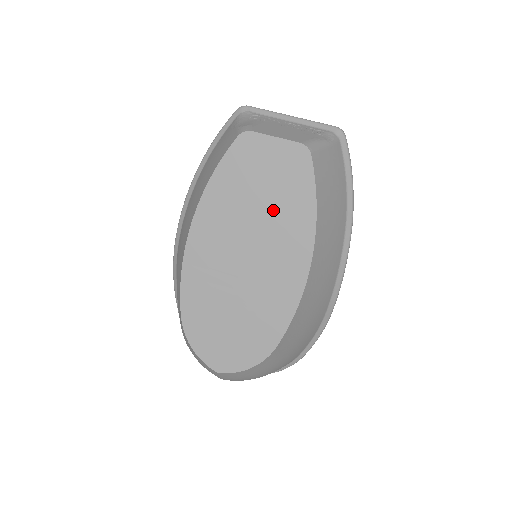
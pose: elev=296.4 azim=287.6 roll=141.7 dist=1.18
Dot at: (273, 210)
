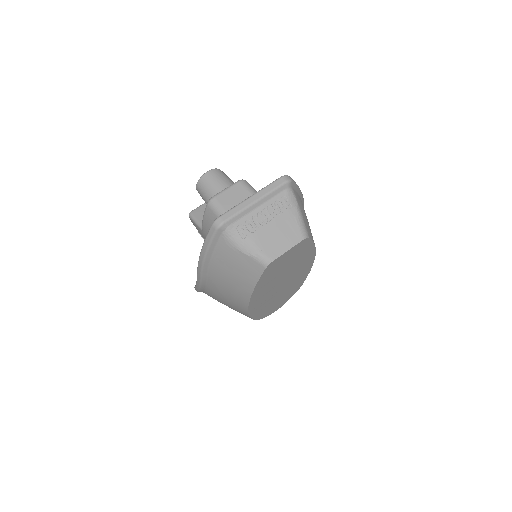
Dot at: (292, 265)
